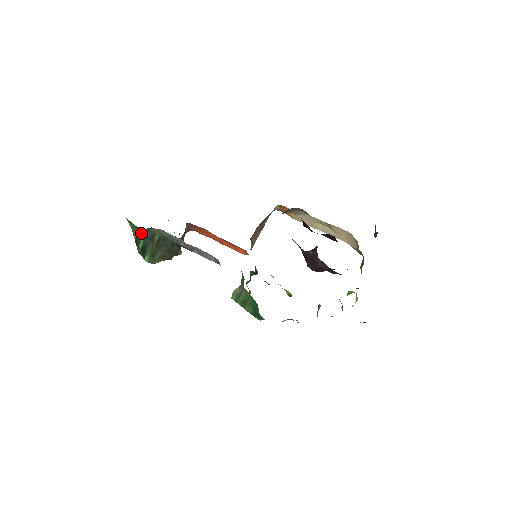
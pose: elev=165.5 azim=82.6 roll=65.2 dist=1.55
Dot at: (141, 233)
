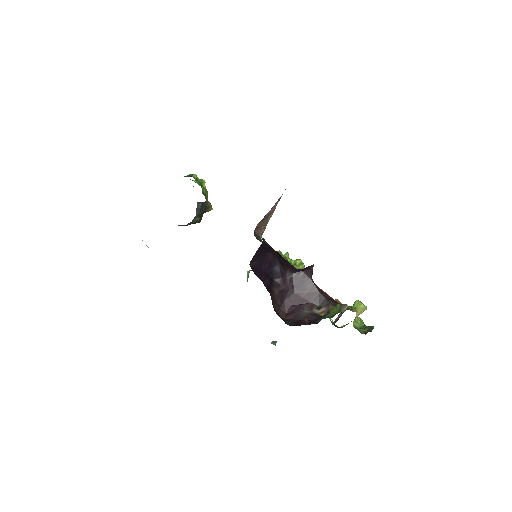
Dot at: occluded
